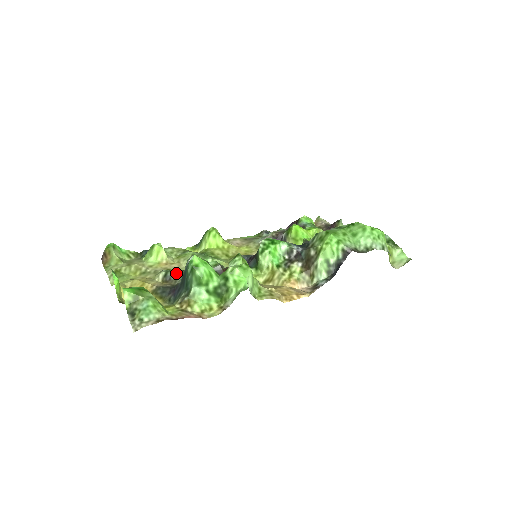
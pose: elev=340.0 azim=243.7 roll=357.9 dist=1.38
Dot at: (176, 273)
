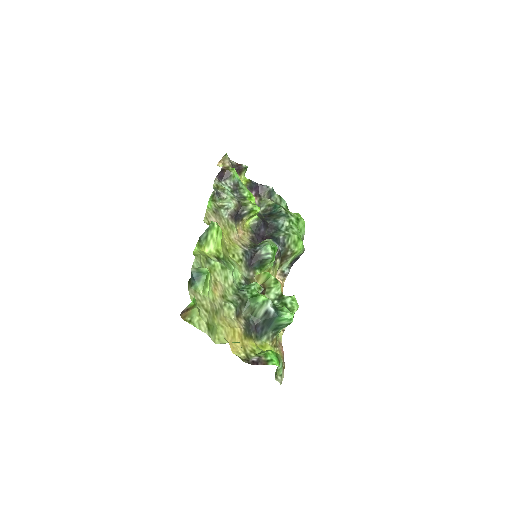
Dot at: (240, 305)
